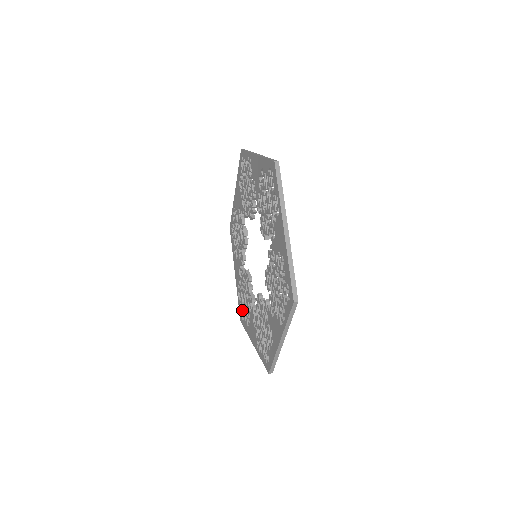
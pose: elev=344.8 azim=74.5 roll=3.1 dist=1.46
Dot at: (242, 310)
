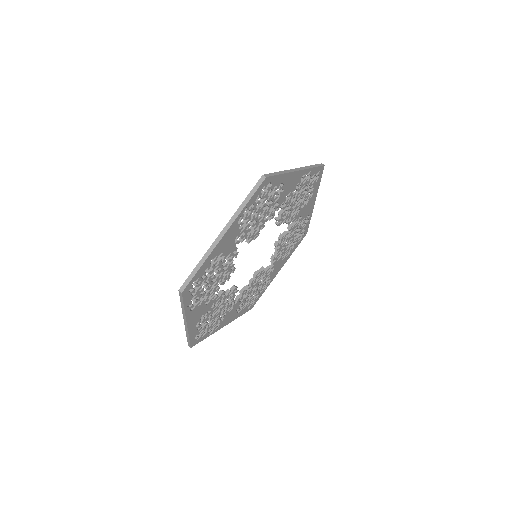
Dot at: occluded
